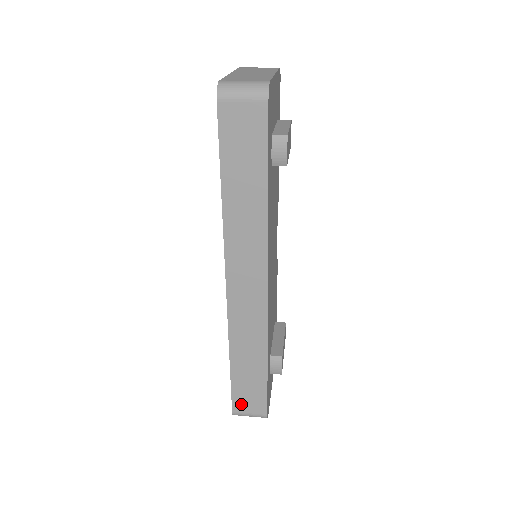
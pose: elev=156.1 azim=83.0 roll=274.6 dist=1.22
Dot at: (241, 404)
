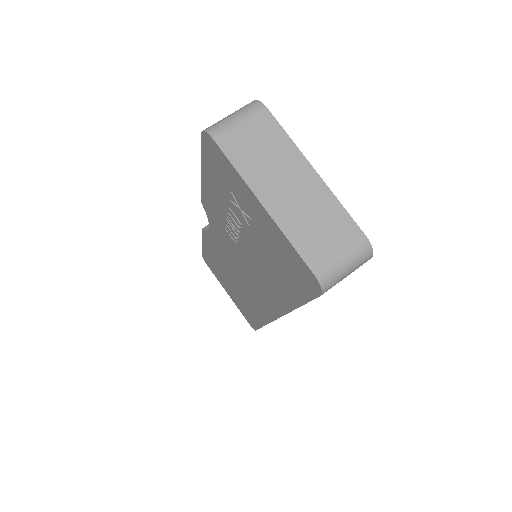
Dot at: occluded
